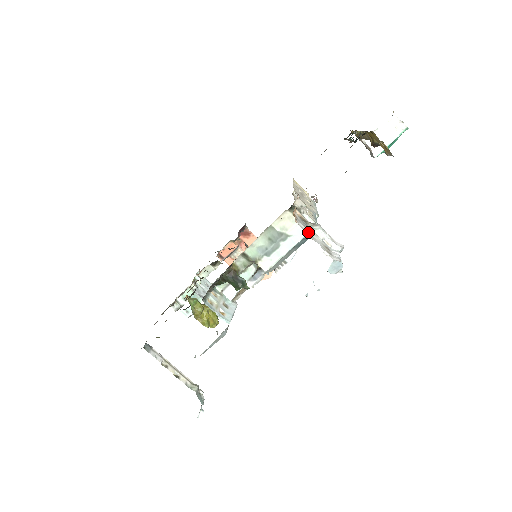
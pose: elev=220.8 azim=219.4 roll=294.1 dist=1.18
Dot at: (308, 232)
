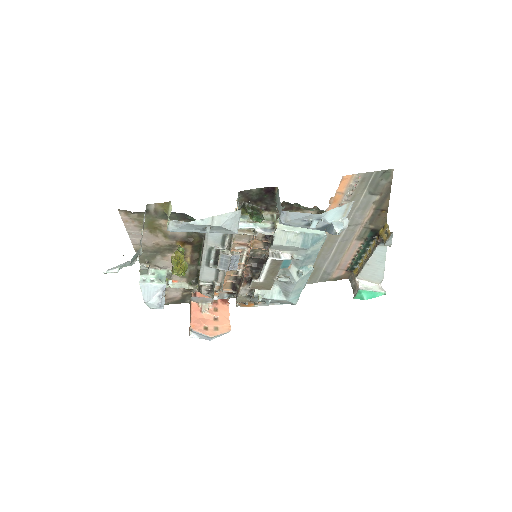
Dot at: occluded
